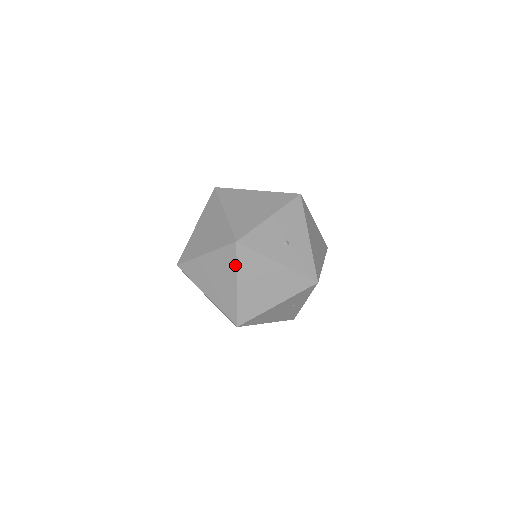
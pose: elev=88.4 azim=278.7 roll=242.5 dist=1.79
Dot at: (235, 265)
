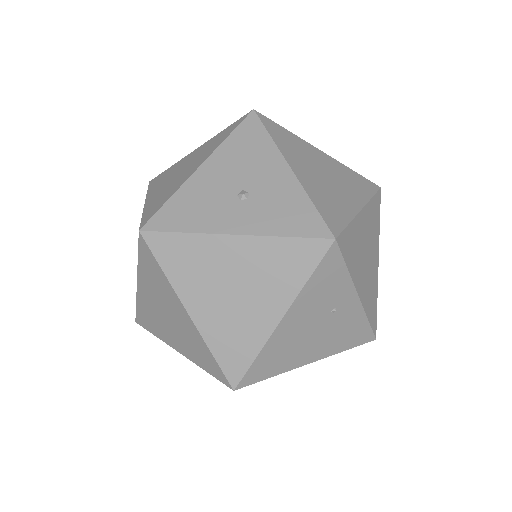
Dot at: (163, 275)
